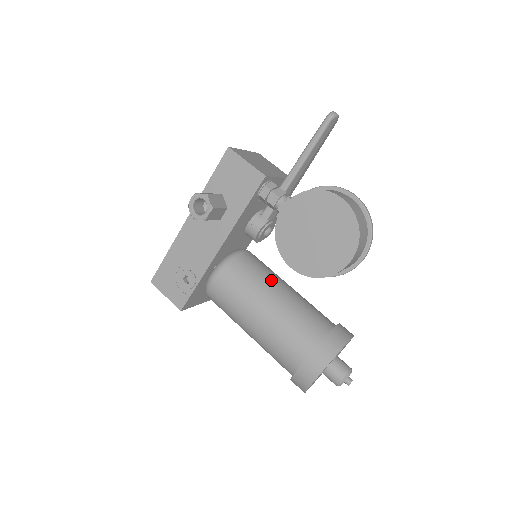
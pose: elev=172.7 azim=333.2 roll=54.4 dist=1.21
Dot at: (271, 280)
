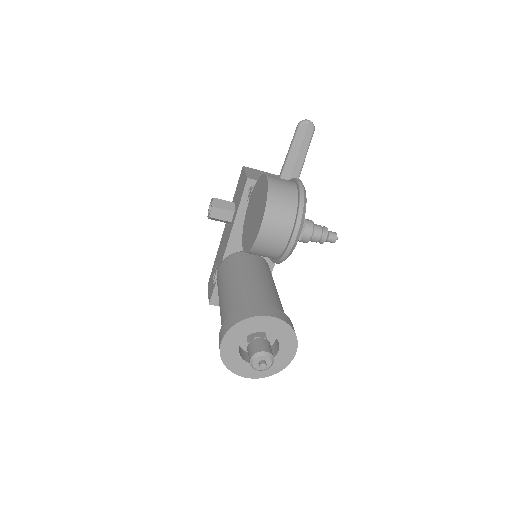
Dot at: (247, 269)
